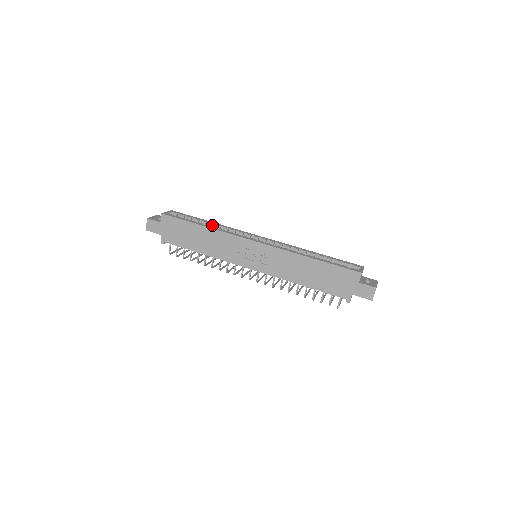
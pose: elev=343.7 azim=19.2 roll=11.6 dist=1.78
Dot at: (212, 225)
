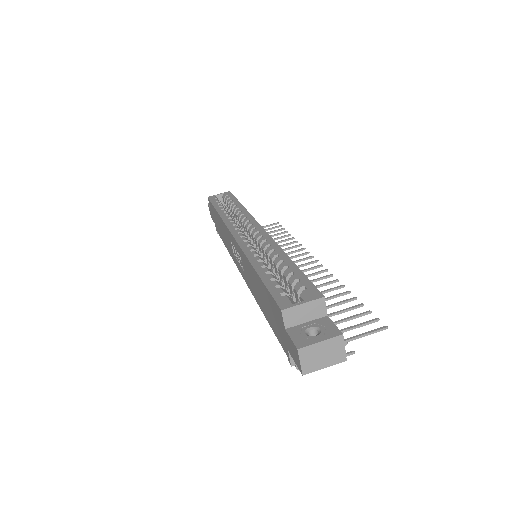
Dot at: (235, 210)
